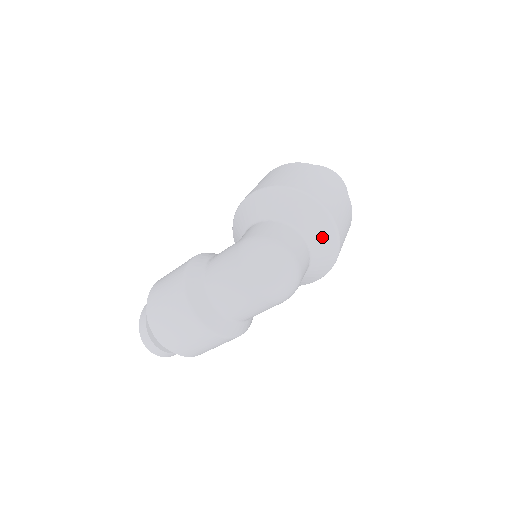
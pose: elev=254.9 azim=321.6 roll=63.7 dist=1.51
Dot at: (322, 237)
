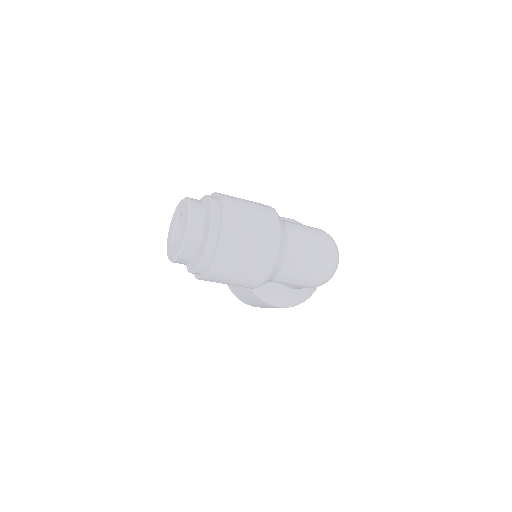
Dot at: occluded
